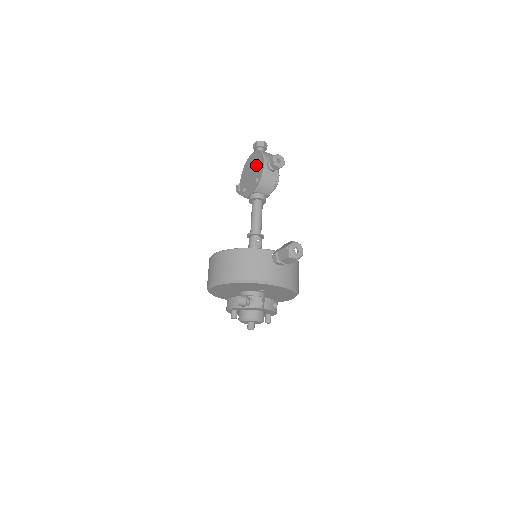
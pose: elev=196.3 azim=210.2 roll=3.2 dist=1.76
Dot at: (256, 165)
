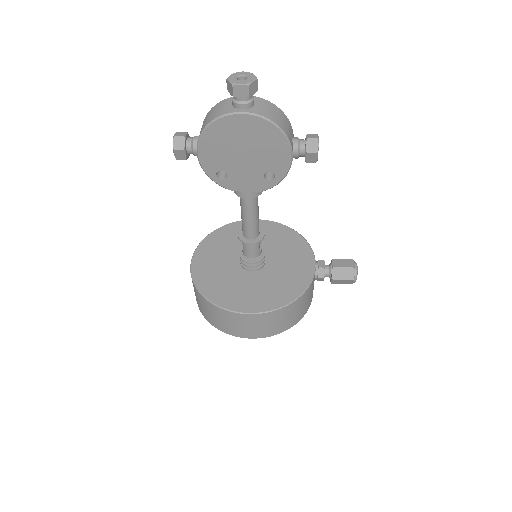
Dot at: (262, 148)
